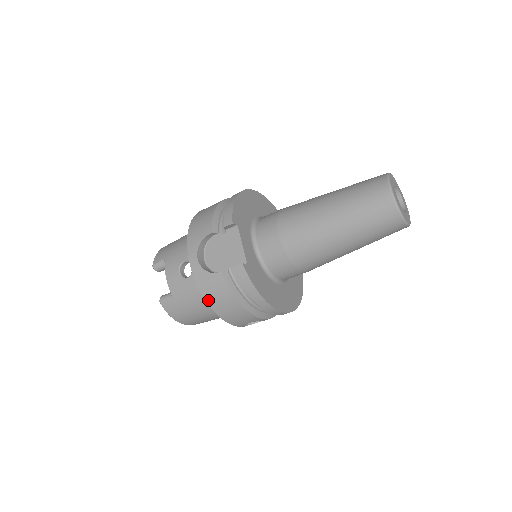
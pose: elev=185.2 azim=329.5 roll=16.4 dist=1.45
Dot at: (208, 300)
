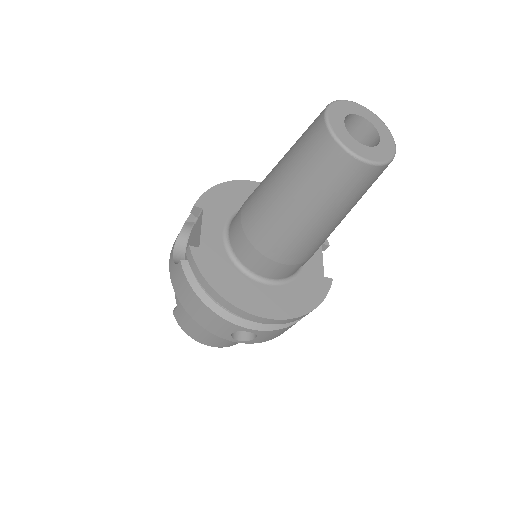
Dot at: (179, 298)
